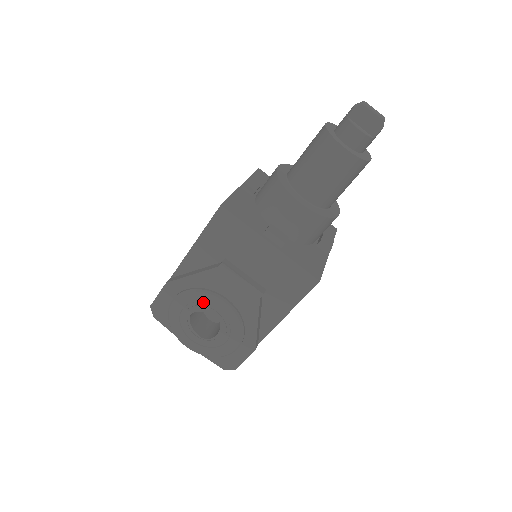
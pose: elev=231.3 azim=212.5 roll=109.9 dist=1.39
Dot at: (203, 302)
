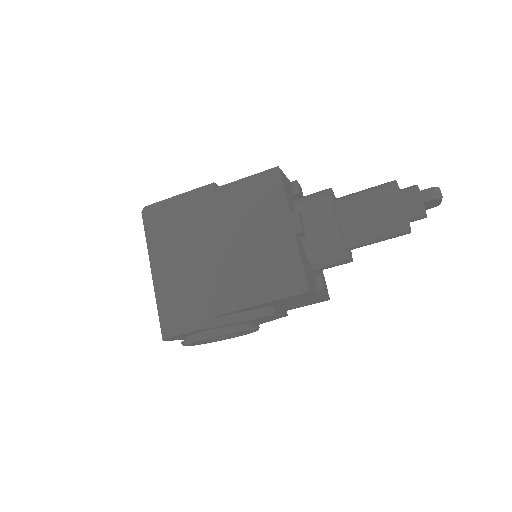
Dot at: (236, 333)
